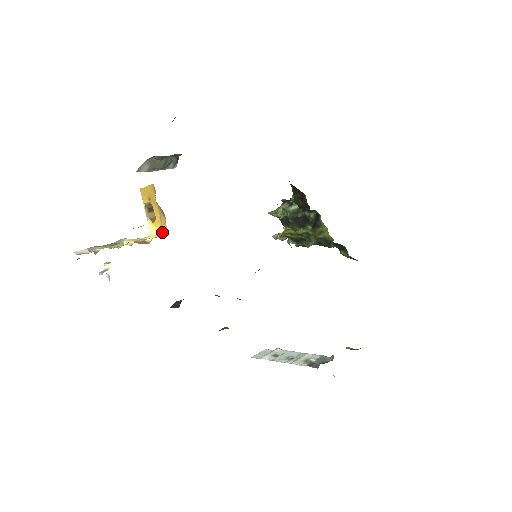
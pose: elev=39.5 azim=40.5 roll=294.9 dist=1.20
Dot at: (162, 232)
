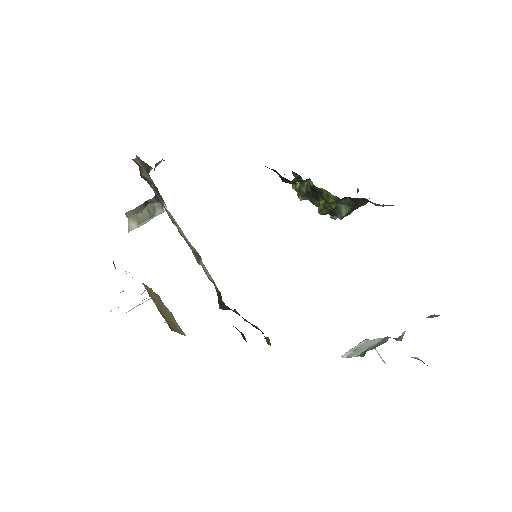
Dot at: occluded
